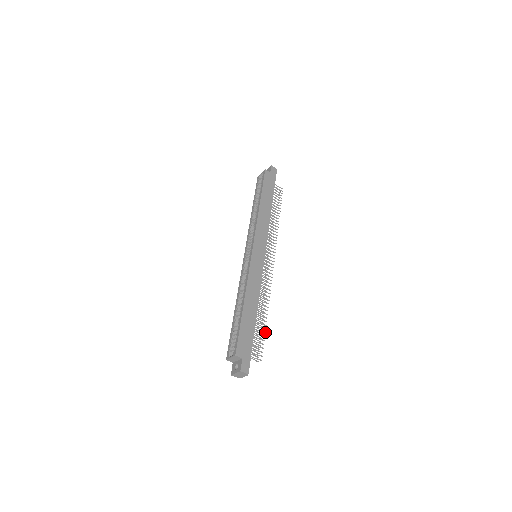
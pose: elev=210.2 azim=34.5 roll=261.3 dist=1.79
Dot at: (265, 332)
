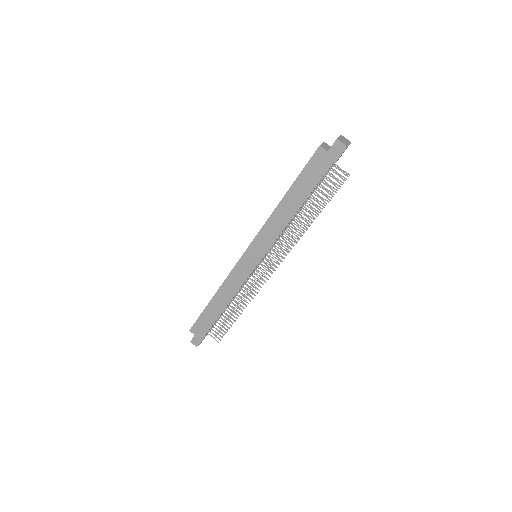
Dot at: (231, 326)
